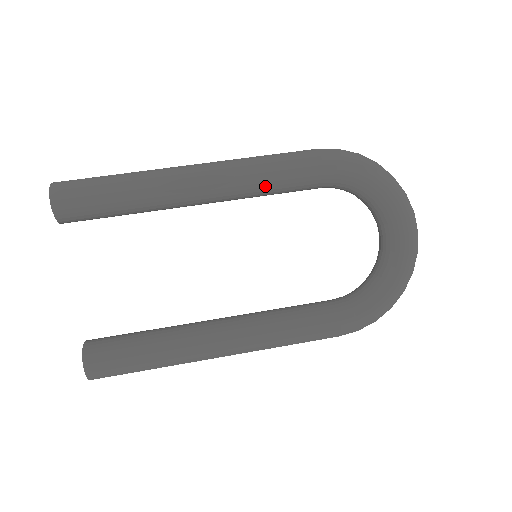
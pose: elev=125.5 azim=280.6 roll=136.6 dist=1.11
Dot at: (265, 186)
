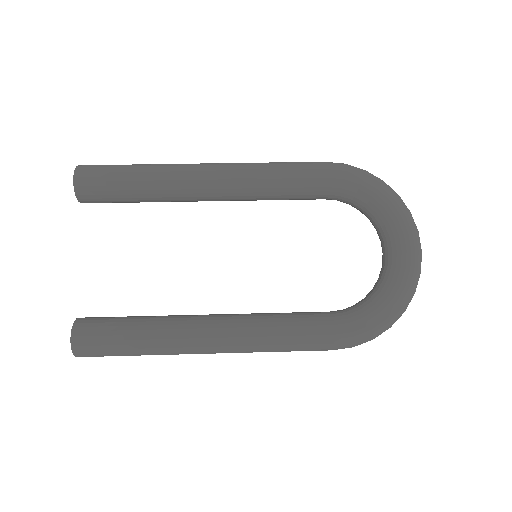
Dot at: (271, 187)
